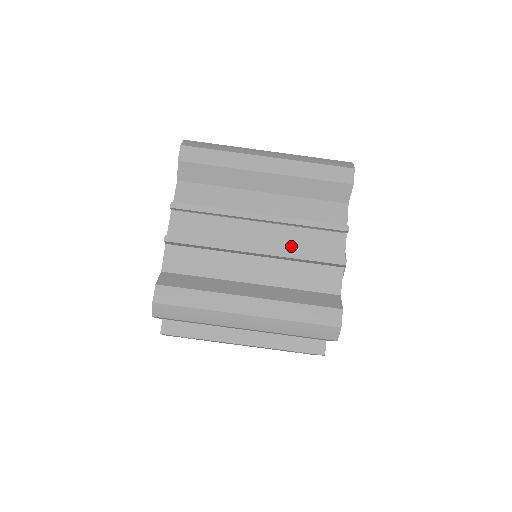
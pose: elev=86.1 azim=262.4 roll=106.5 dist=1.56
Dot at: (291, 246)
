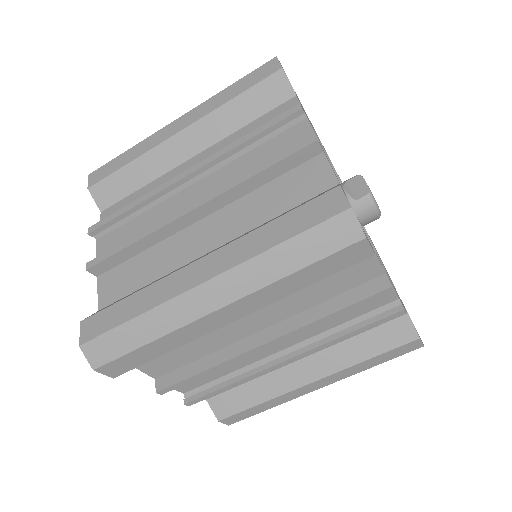
Dot at: (322, 326)
